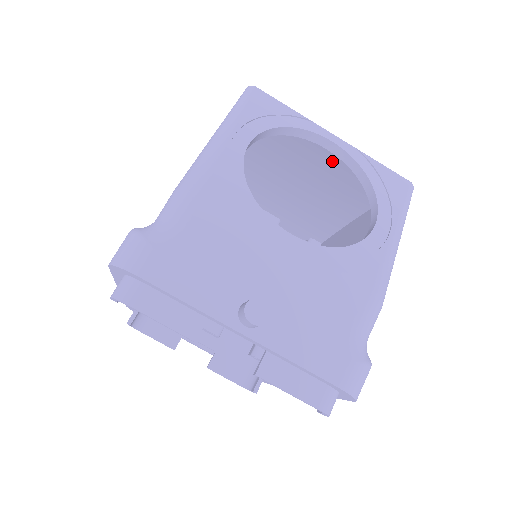
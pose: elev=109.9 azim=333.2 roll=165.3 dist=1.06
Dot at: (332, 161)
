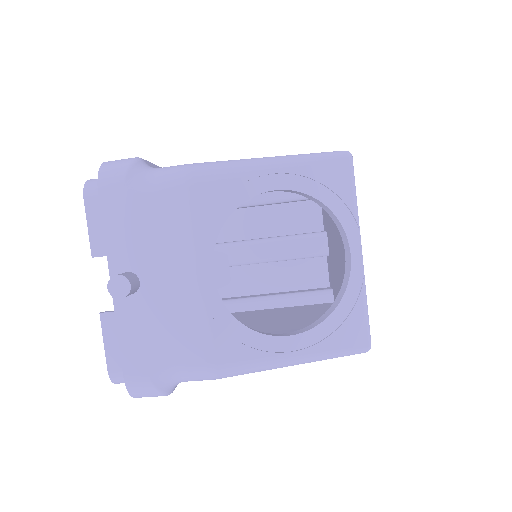
Dot at: occluded
